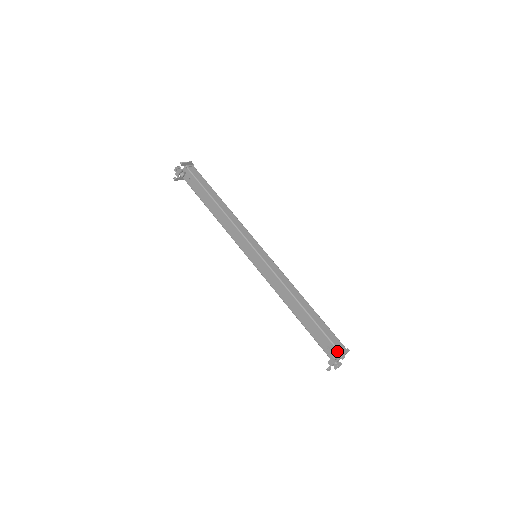
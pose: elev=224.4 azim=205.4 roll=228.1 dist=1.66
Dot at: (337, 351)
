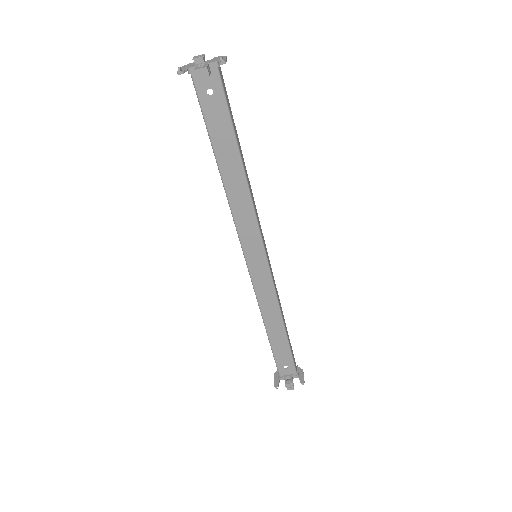
Dot at: (295, 372)
